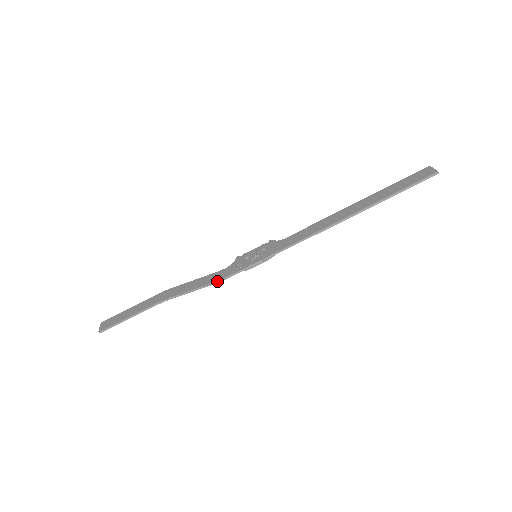
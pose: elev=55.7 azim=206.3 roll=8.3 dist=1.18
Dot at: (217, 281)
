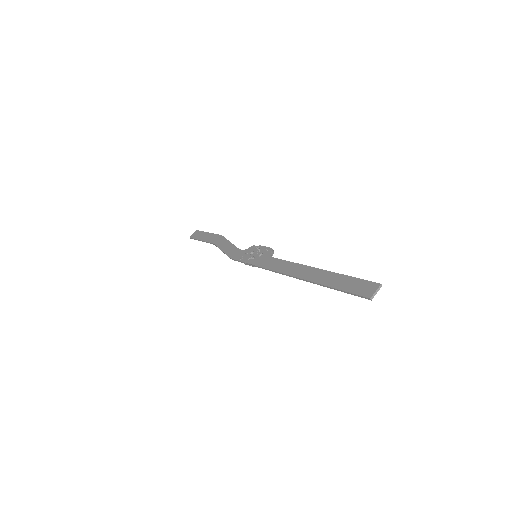
Dot at: (230, 257)
